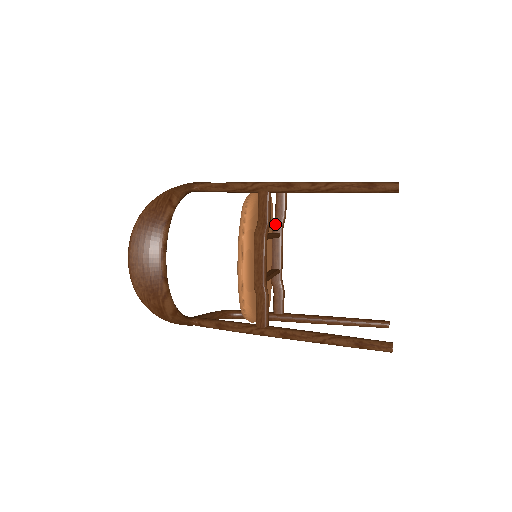
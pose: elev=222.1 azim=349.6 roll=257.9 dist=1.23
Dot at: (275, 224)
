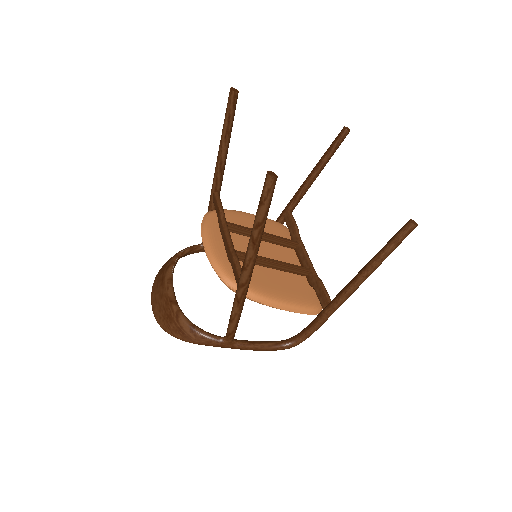
Dot at: (292, 239)
